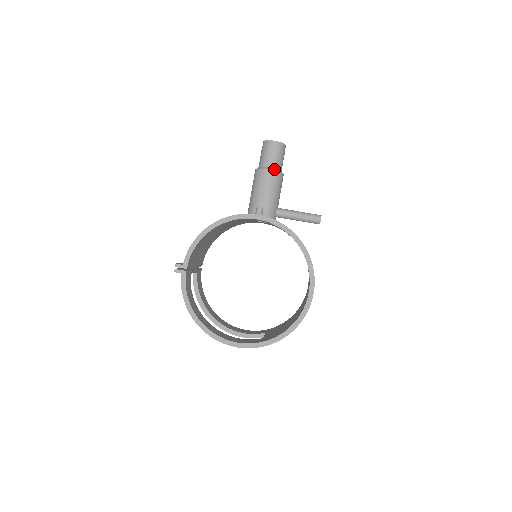
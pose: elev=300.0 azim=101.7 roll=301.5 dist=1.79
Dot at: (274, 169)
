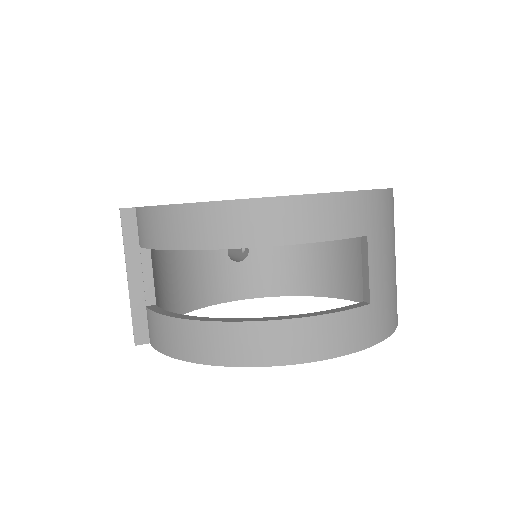
Dot at: occluded
